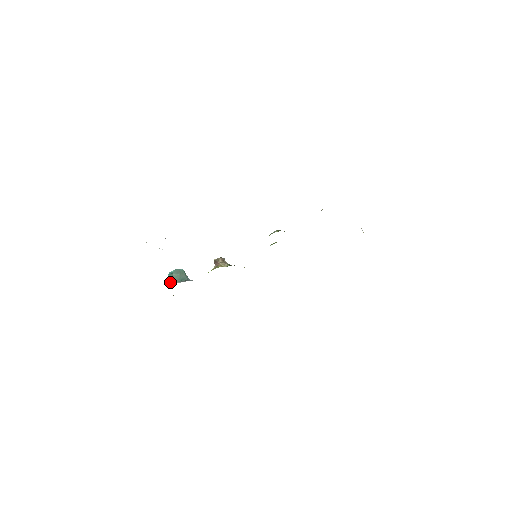
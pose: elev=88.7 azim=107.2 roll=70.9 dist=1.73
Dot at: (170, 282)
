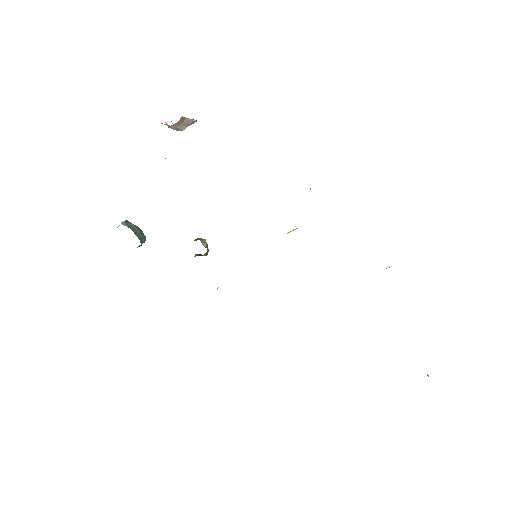
Dot at: occluded
